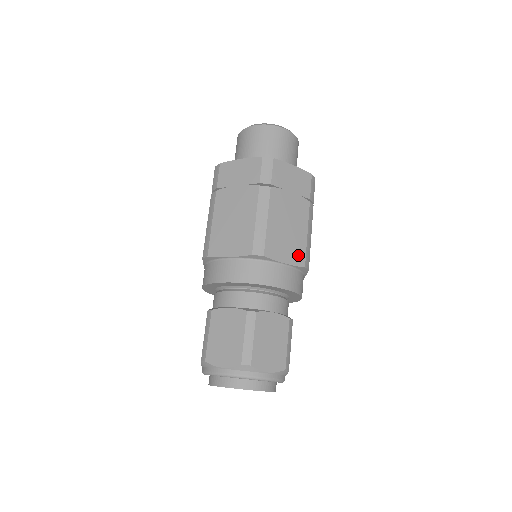
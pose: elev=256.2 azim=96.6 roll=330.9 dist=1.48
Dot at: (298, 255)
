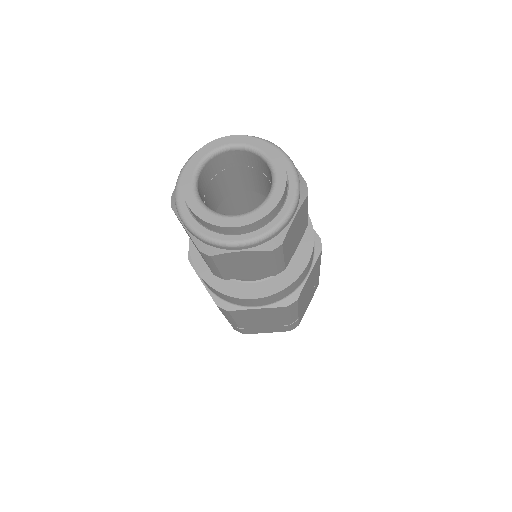
Dot at: occluded
